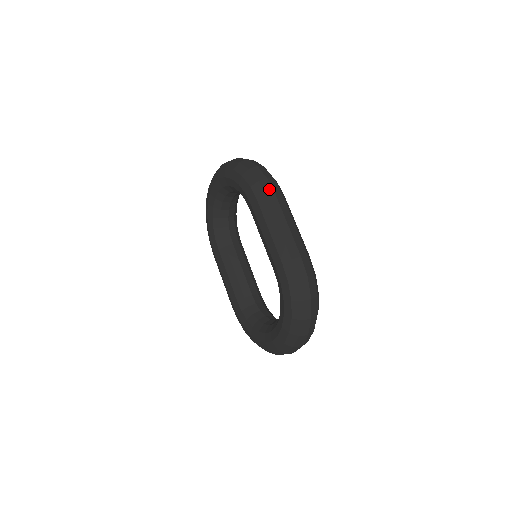
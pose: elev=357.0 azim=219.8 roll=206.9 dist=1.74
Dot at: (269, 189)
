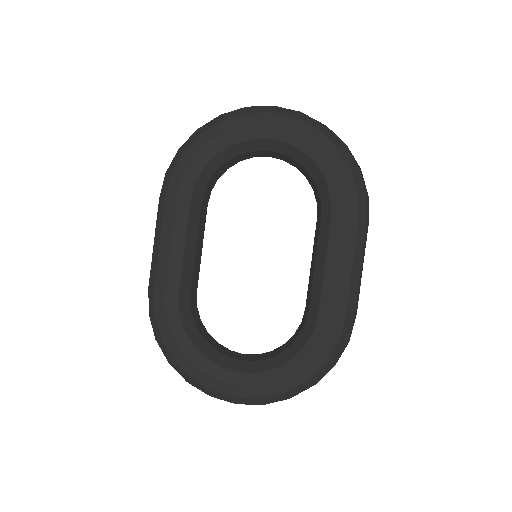
Dot at: (368, 213)
